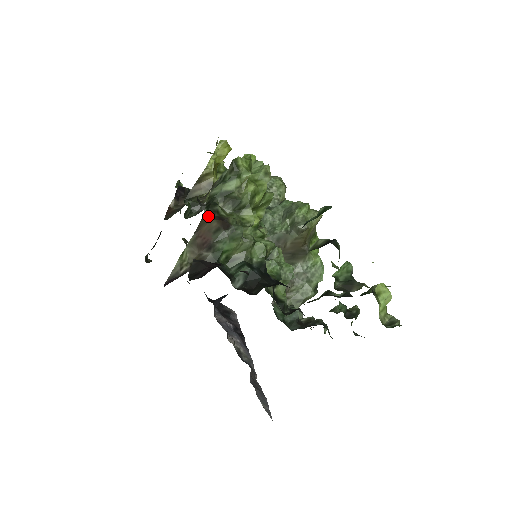
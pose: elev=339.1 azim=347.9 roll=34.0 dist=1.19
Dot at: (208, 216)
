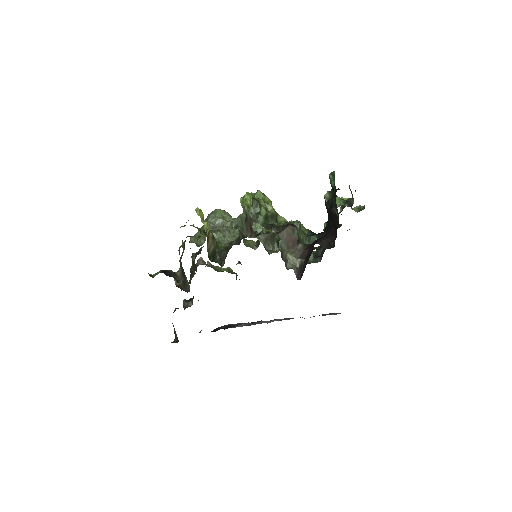
Dot at: (279, 231)
